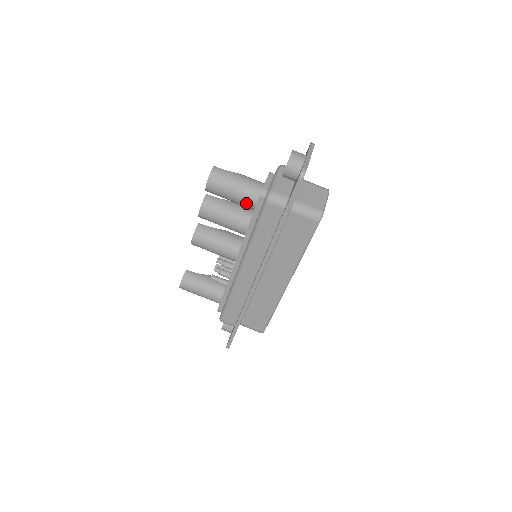
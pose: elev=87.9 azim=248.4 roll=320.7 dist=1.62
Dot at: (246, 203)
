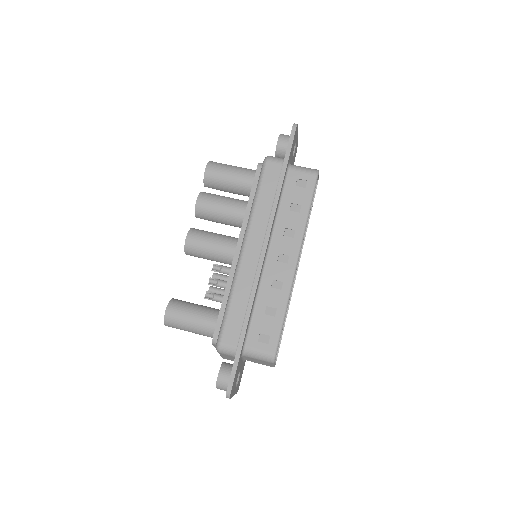
Dot at: (244, 181)
